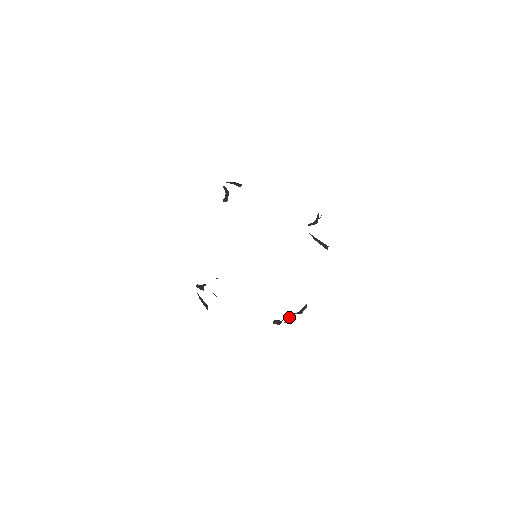
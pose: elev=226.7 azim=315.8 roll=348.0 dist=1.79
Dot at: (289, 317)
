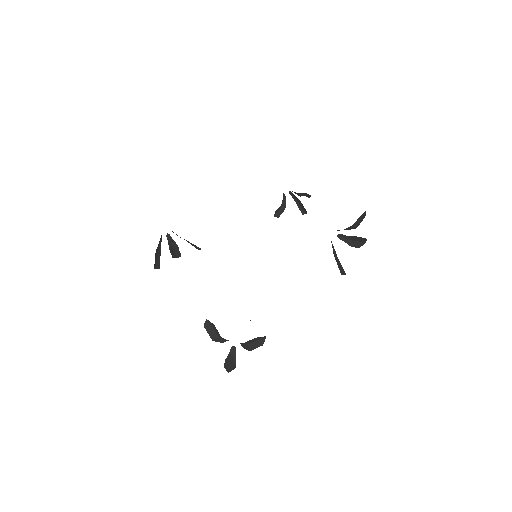
Dot at: (235, 355)
